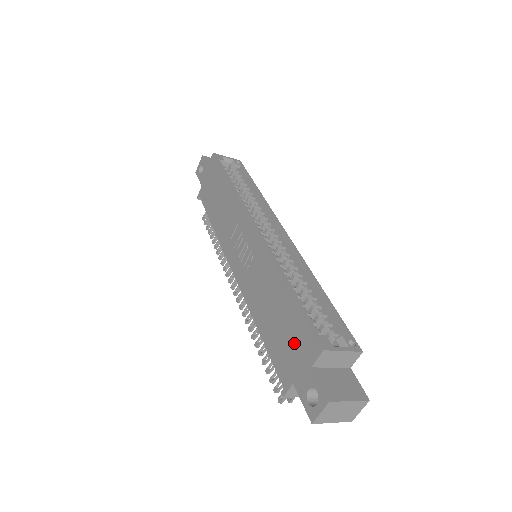
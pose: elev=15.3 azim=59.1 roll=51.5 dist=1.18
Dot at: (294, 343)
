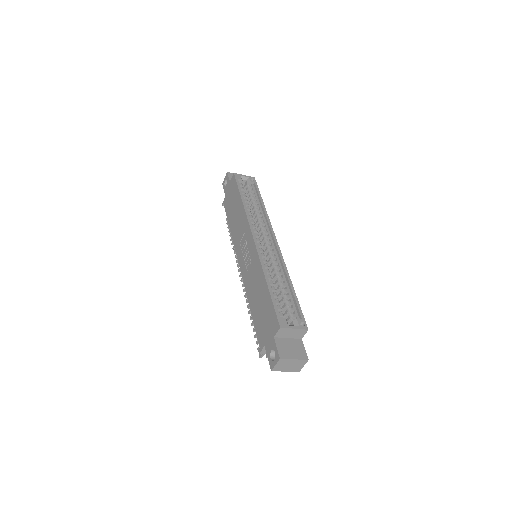
Dot at: (267, 321)
